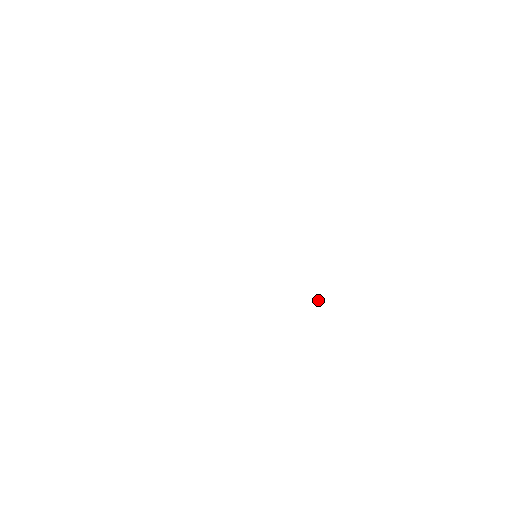
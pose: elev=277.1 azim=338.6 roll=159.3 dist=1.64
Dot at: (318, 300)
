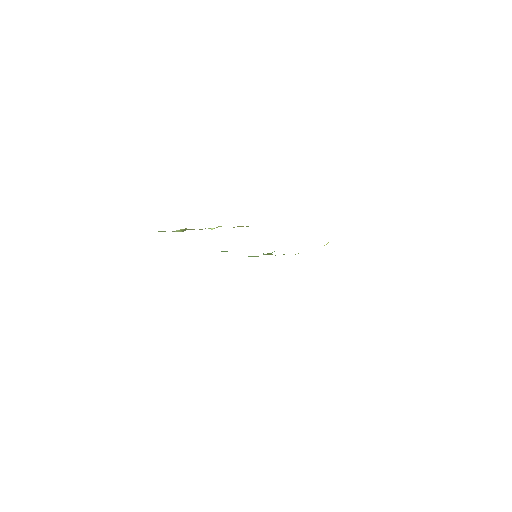
Dot at: (326, 244)
